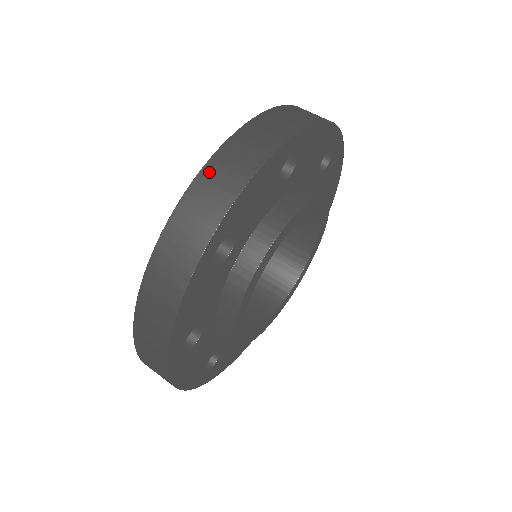
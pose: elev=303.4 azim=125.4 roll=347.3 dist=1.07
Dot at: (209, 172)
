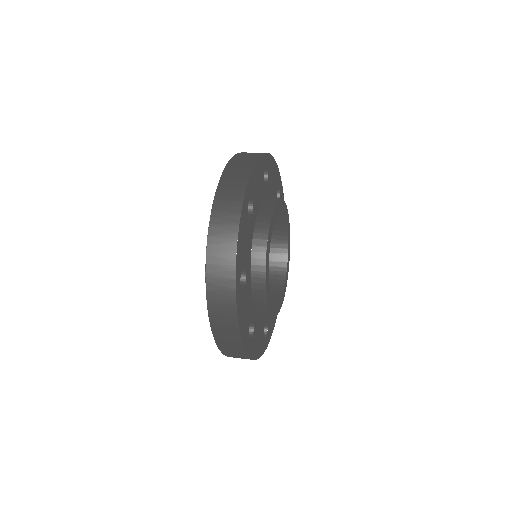
Dot at: (212, 245)
